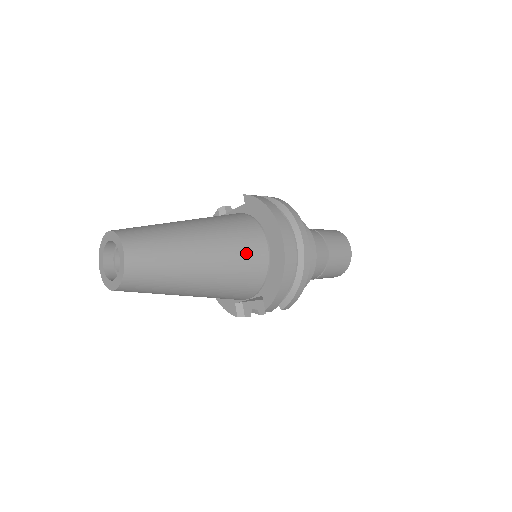
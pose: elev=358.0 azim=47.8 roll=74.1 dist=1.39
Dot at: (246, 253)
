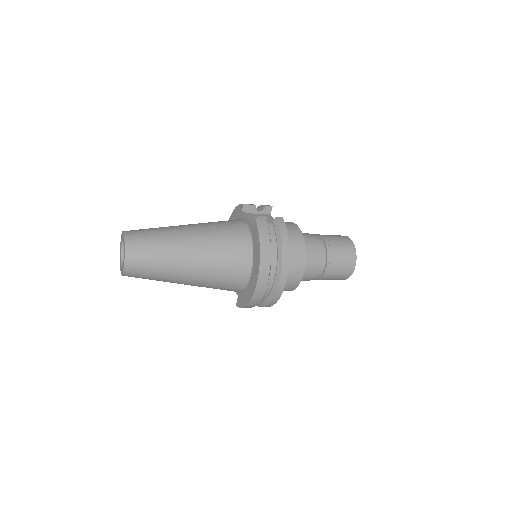
Dot at: (227, 277)
